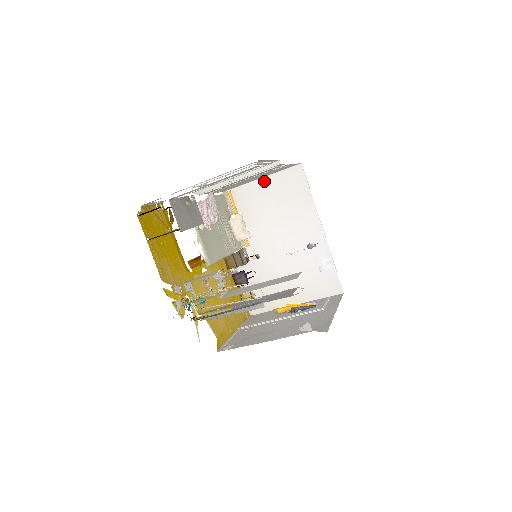
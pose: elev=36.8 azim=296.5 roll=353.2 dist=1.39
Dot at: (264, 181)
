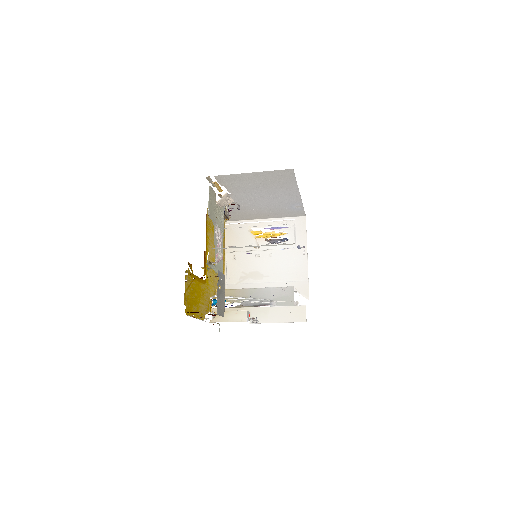
Dot at: (252, 174)
